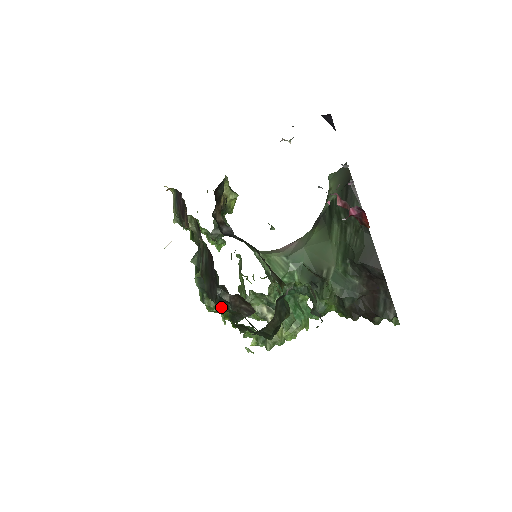
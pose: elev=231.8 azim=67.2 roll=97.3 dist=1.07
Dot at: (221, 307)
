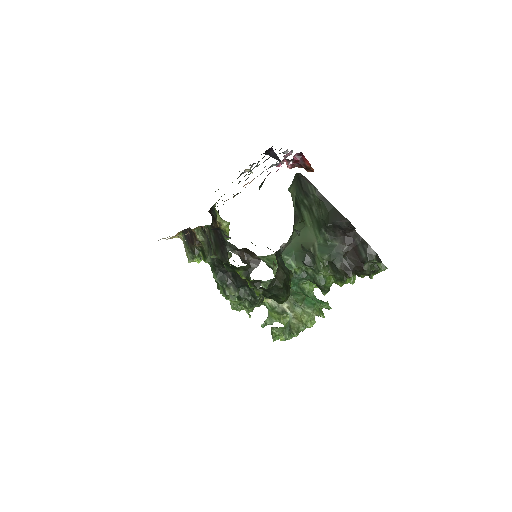
Dot at: (240, 293)
